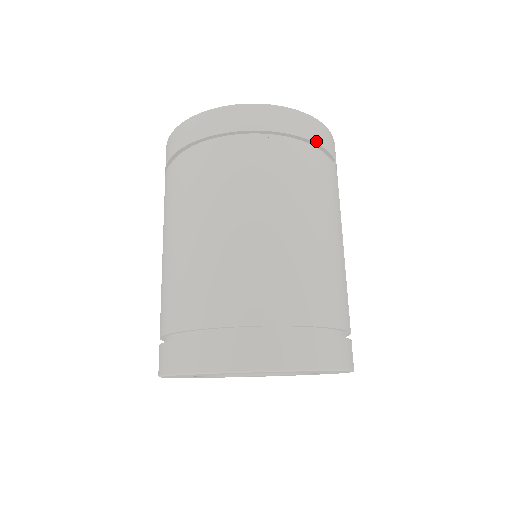
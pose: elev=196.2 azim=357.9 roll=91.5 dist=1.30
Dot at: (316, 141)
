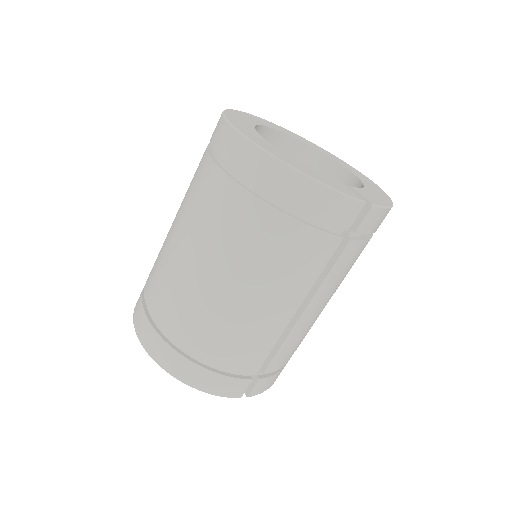
Dot at: (307, 212)
